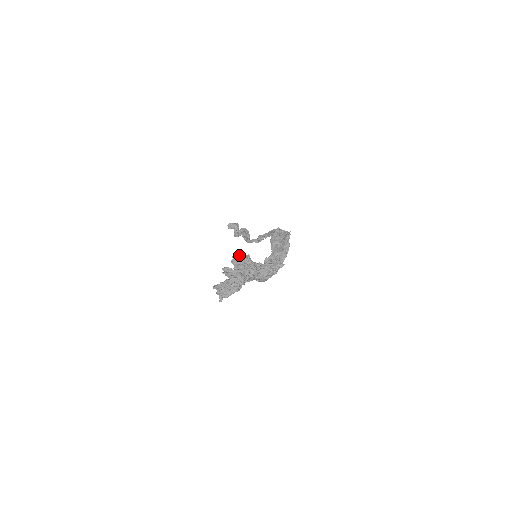
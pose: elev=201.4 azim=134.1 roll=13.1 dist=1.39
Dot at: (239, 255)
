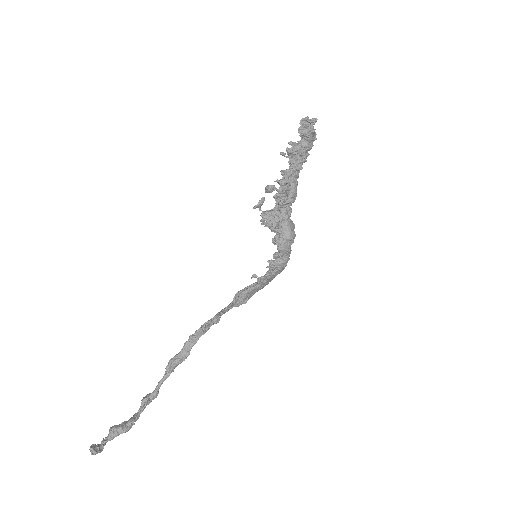
Dot at: occluded
